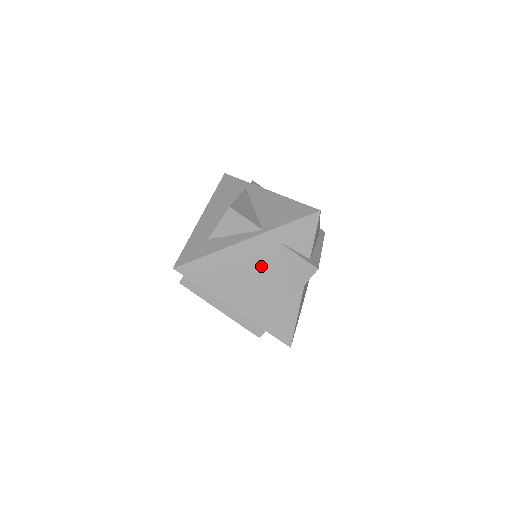
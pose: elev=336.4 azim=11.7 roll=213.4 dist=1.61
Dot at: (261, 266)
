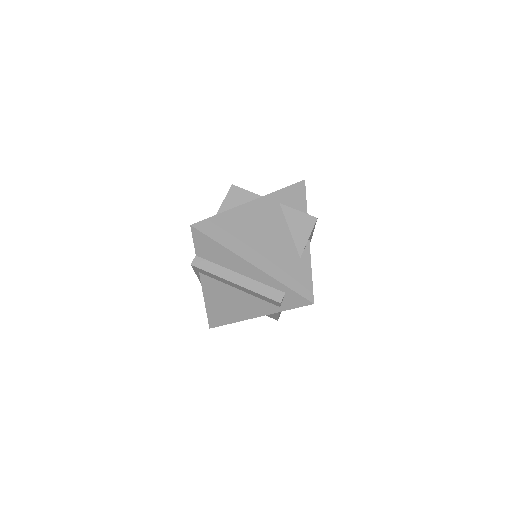
Dot at: (268, 223)
